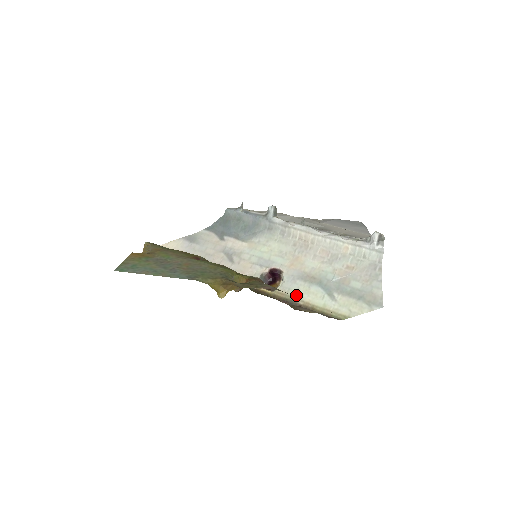
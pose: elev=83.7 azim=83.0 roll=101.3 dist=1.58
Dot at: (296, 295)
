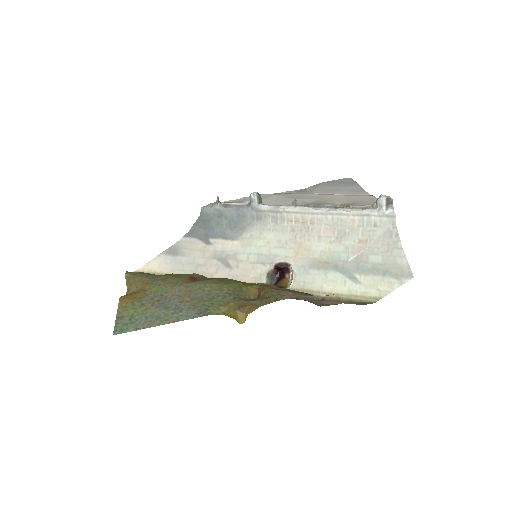
Dot at: (314, 288)
